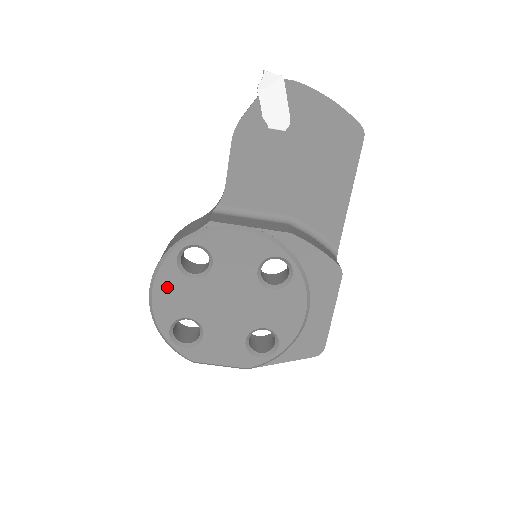
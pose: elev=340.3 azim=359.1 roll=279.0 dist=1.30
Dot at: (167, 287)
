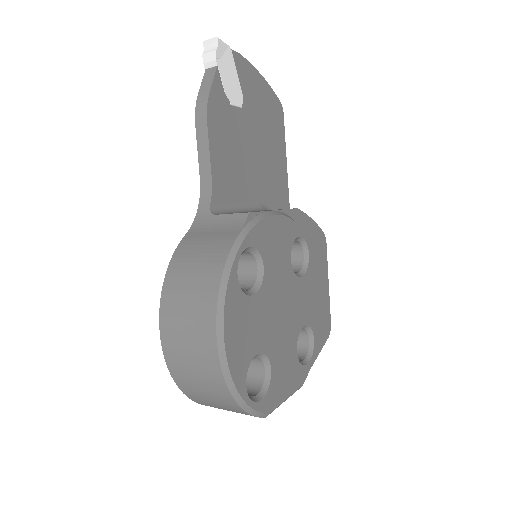
Dot at: (235, 321)
